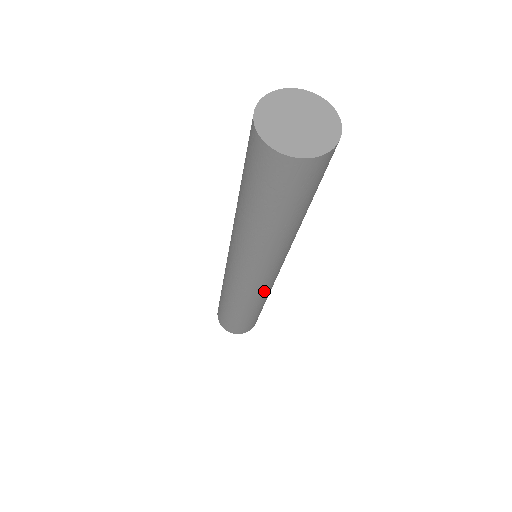
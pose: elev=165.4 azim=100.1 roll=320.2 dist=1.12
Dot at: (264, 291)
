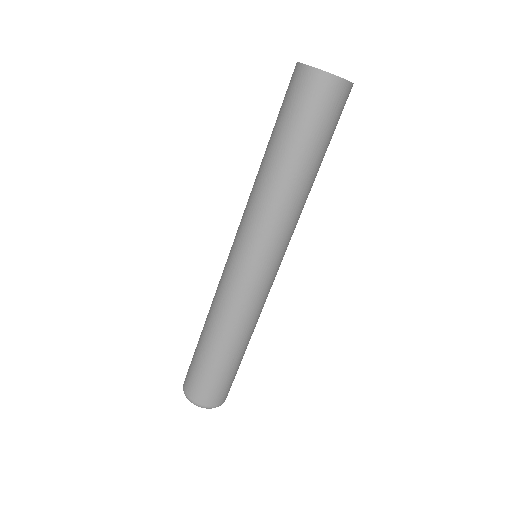
Dot at: (267, 294)
